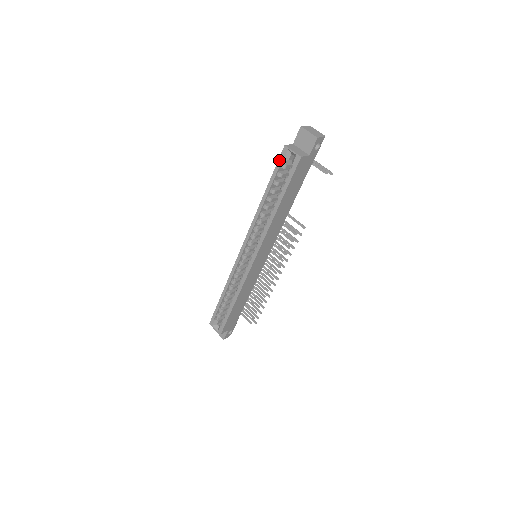
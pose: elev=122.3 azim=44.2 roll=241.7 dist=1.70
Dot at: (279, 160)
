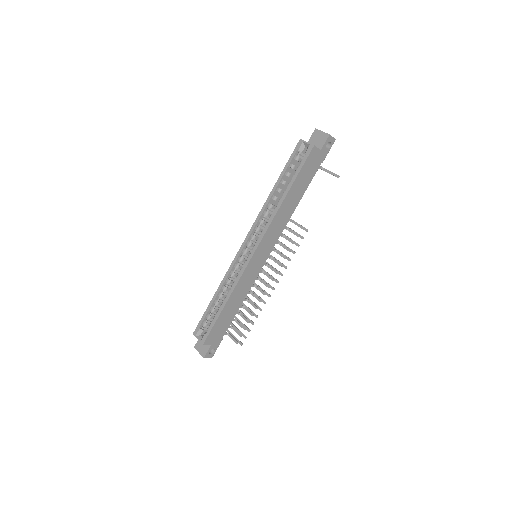
Dot at: (293, 152)
